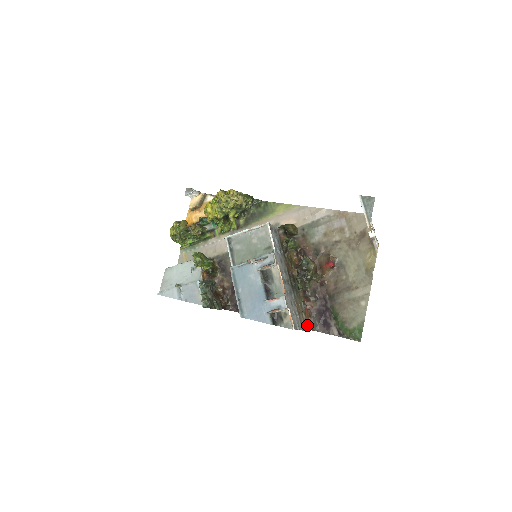
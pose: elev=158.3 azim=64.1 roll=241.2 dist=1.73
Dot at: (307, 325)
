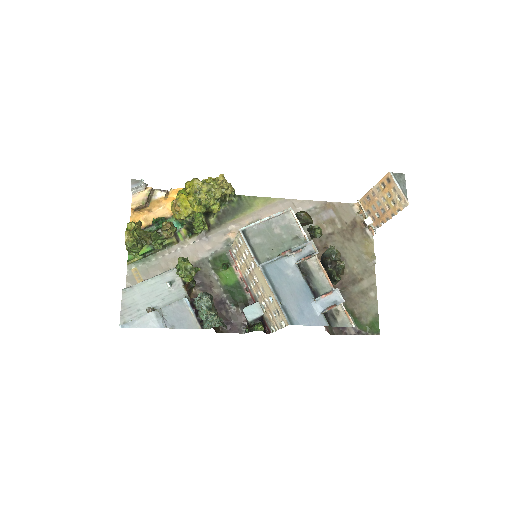
Dot at: occluded
